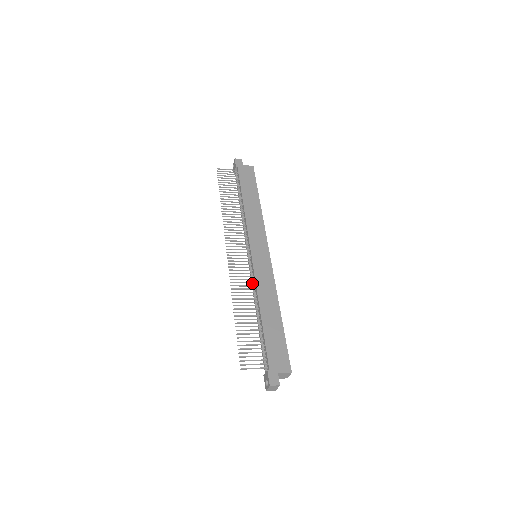
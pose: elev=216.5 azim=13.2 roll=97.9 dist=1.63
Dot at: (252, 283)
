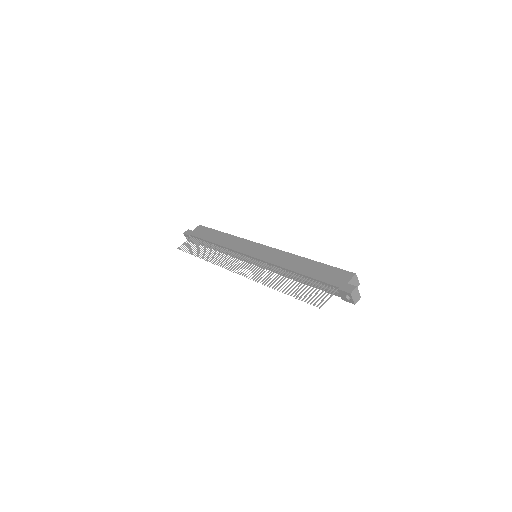
Dot at: (270, 268)
